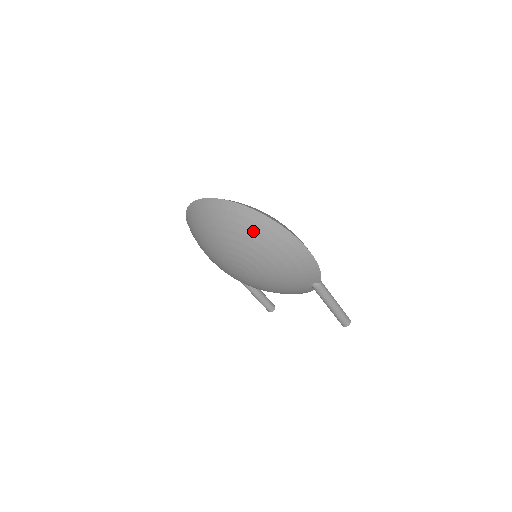
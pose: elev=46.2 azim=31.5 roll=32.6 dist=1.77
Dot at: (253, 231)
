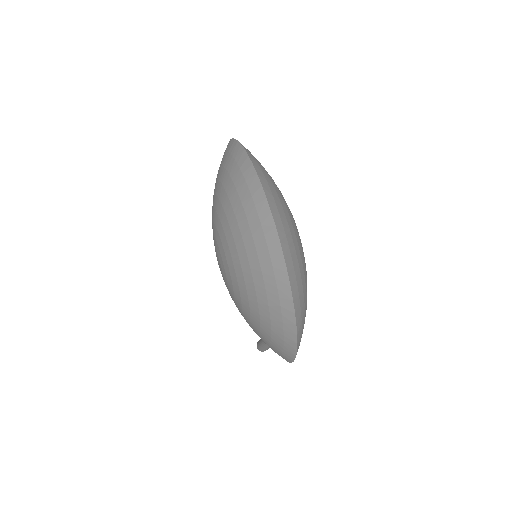
Dot at: (267, 304)
